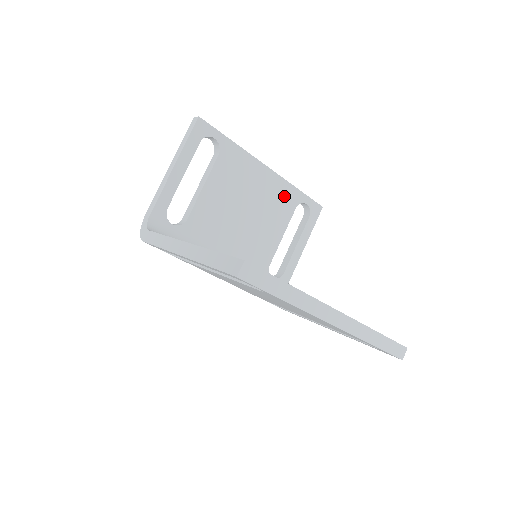
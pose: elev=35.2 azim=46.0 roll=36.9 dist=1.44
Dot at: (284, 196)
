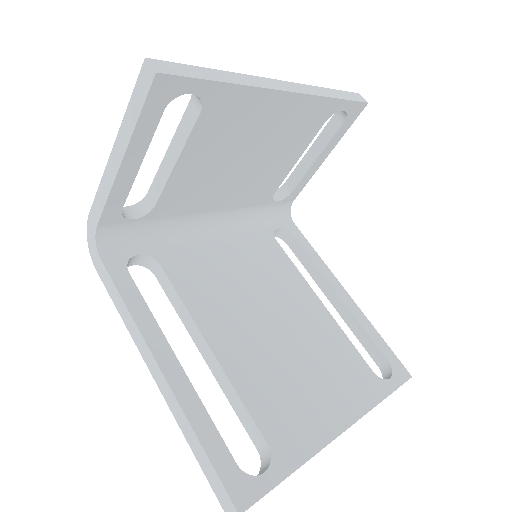
Dot at: (309, 116)
